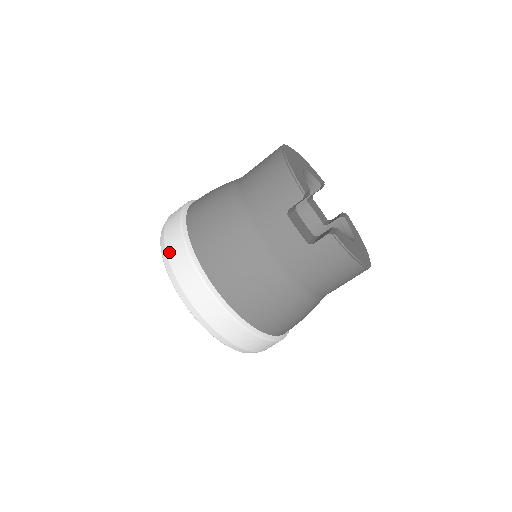
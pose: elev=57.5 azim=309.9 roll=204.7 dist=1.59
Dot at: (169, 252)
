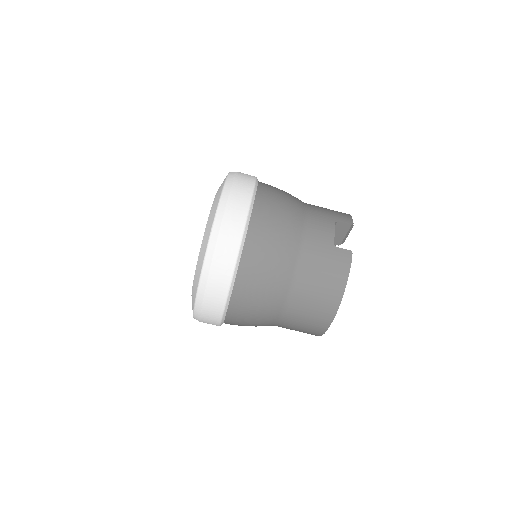
Dot at: (240, 173)
